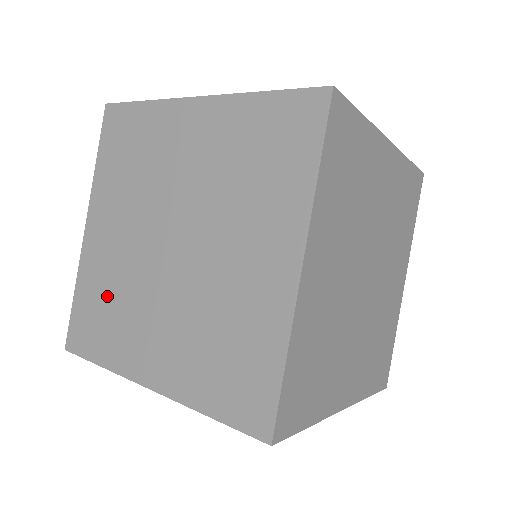
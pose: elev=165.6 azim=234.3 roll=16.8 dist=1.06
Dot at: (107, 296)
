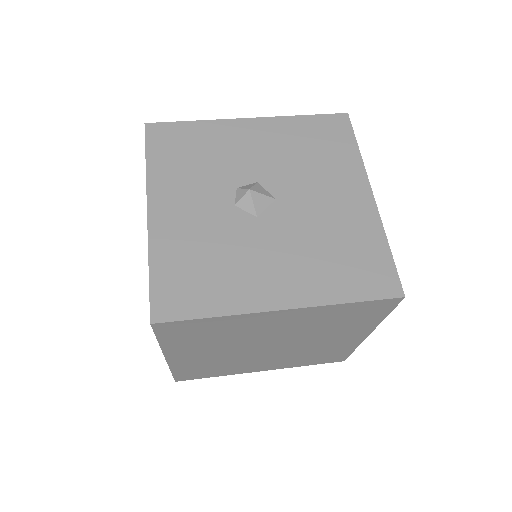
Dot at: (211, 366)
